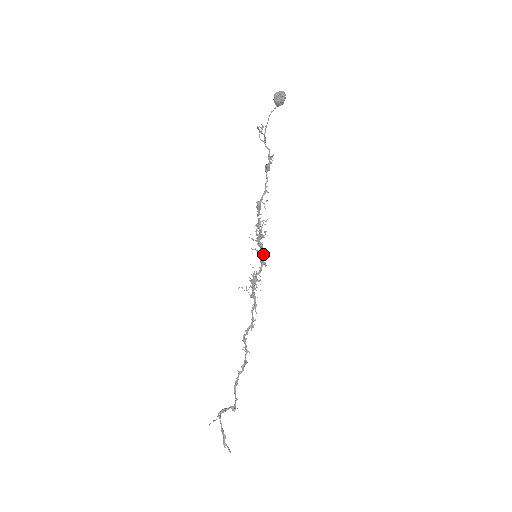
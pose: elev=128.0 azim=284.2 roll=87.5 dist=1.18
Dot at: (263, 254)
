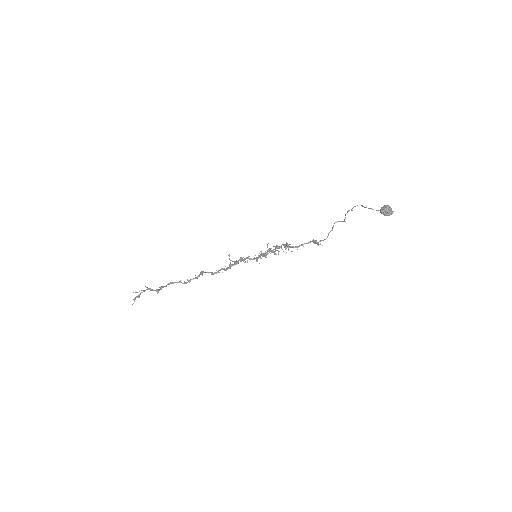
Dot at: occluded
